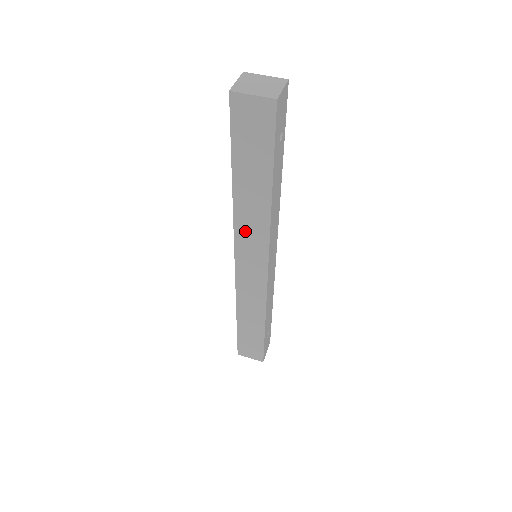
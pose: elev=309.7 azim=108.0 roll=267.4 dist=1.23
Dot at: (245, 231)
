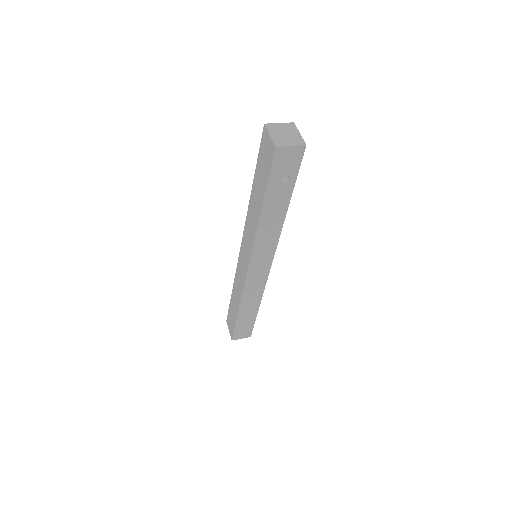
Dot at: (248, 228)
